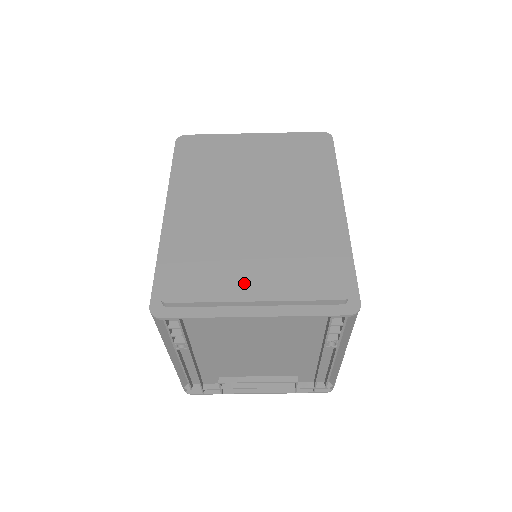
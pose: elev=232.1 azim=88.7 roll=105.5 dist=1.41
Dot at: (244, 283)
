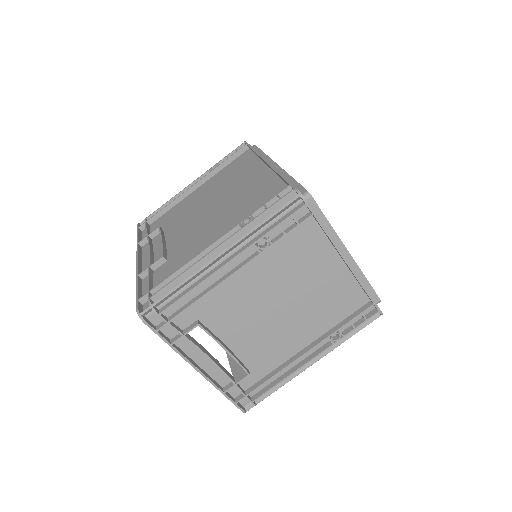
Dot at: occluded
